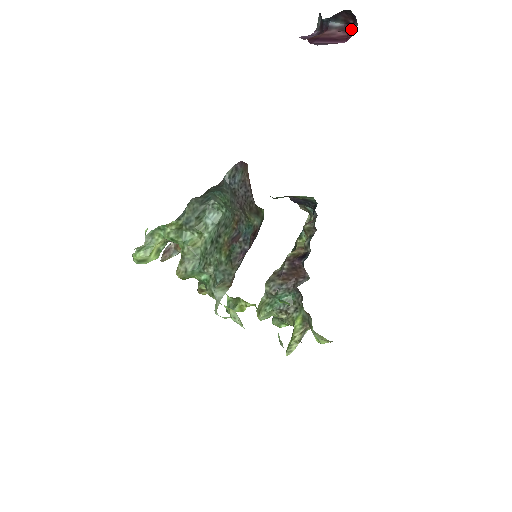
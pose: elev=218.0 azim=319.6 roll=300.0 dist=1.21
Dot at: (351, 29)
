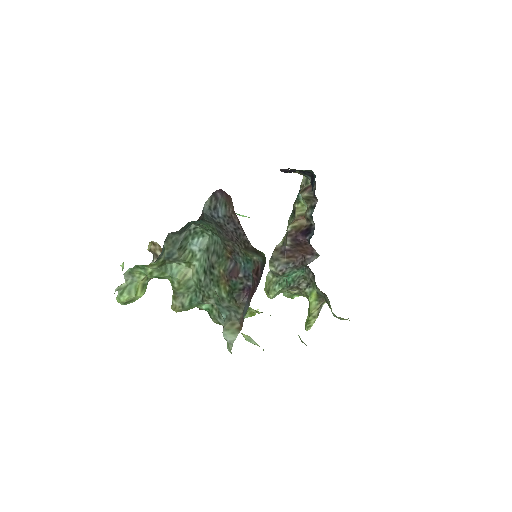
Dot at: out of frame
